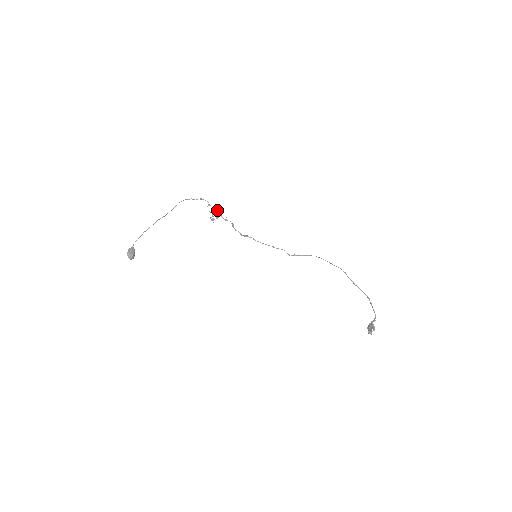
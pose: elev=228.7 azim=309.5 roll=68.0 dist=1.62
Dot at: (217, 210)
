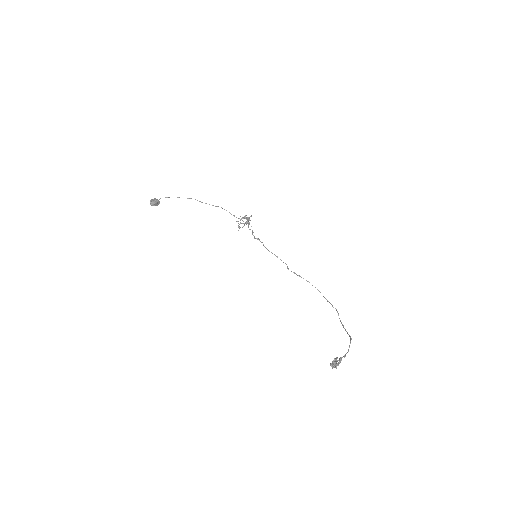
Dot at: occluded
